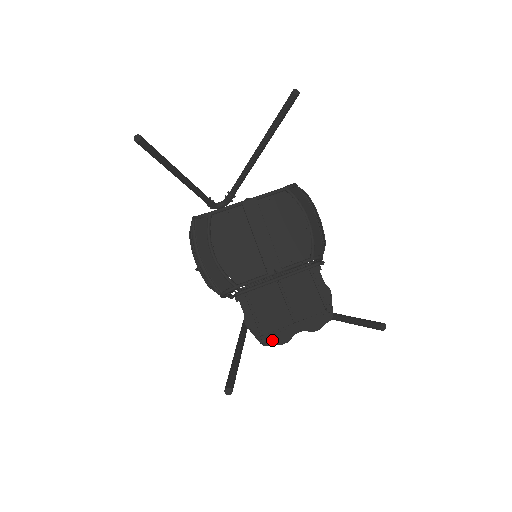
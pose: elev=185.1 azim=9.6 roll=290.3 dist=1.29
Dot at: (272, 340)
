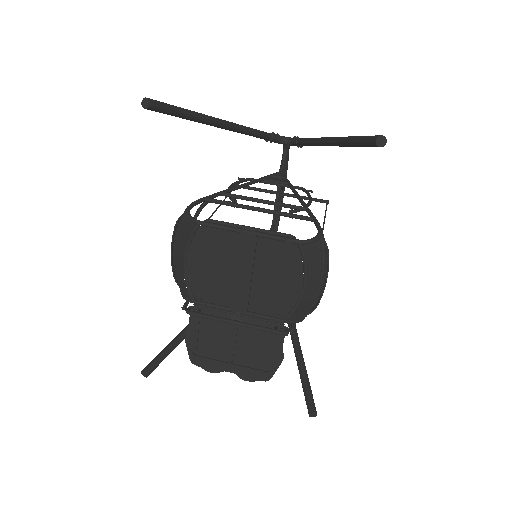
Dot at: (201, 363)
